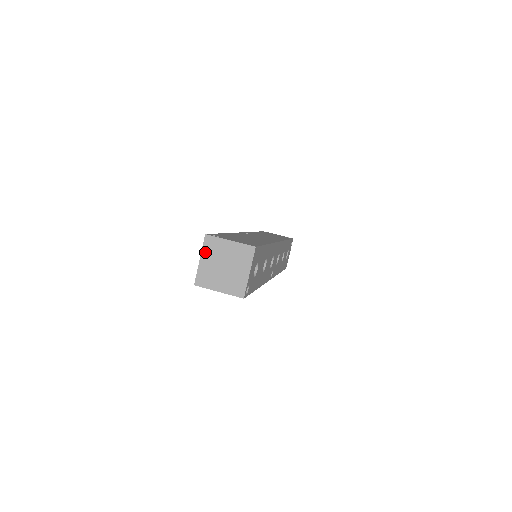
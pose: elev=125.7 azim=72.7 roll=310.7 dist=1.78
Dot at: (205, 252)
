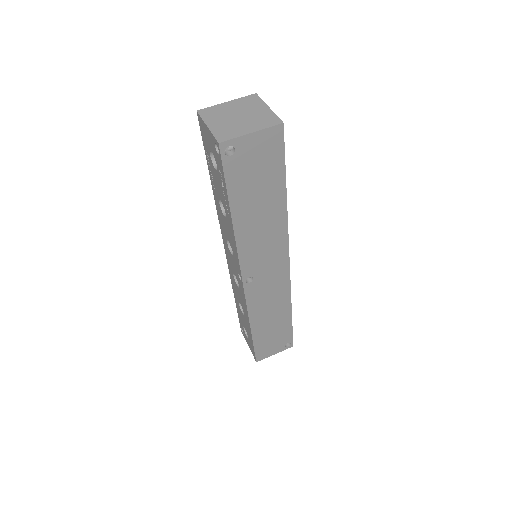
Dot at: (208, 119)
